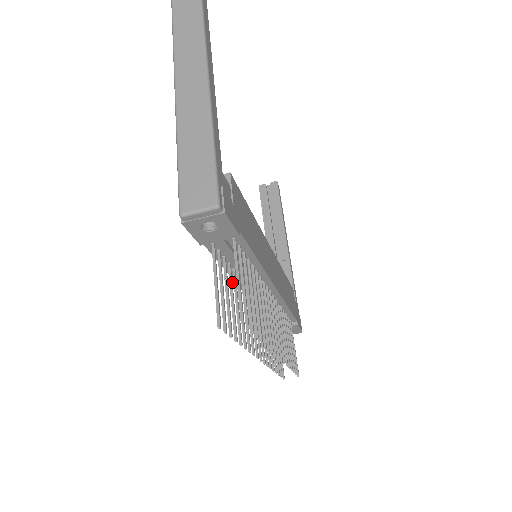
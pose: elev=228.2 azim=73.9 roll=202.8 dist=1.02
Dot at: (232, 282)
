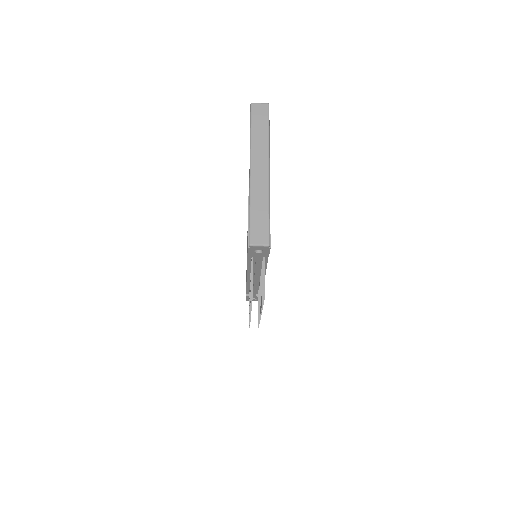
Dot at: occluded
